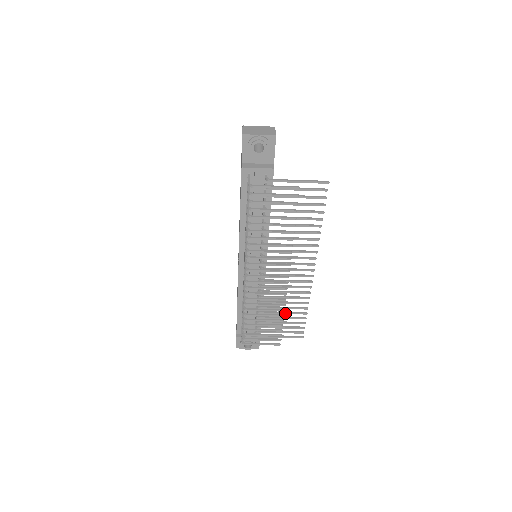
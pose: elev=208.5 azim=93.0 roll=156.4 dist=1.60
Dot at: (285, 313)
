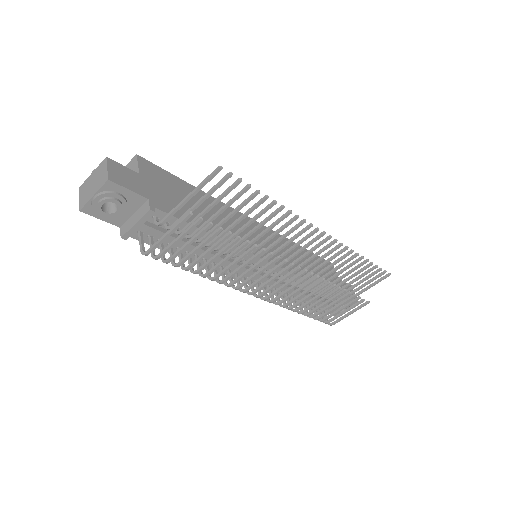
Dot at: (343, 277)
